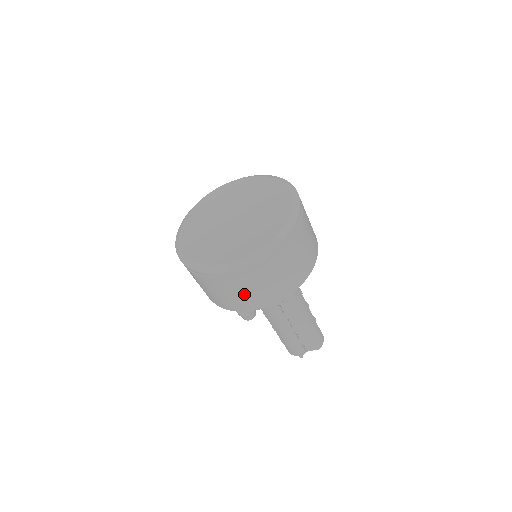
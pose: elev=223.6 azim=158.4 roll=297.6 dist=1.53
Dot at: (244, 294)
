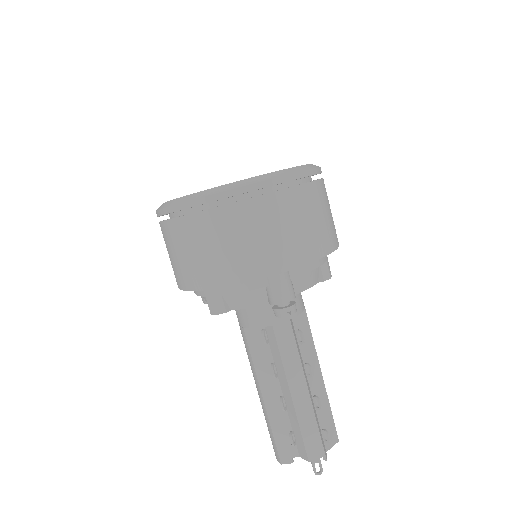
Dot at: (306, 223)
